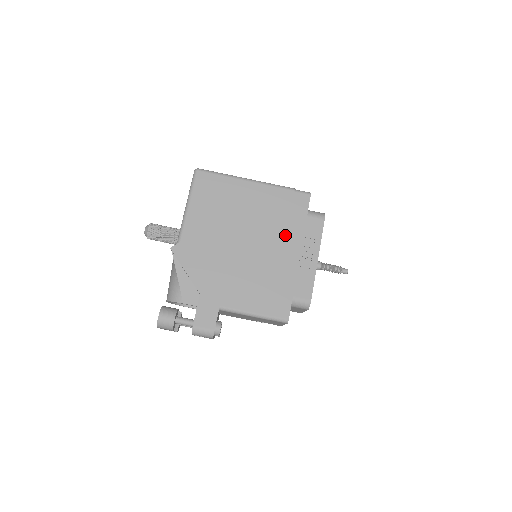
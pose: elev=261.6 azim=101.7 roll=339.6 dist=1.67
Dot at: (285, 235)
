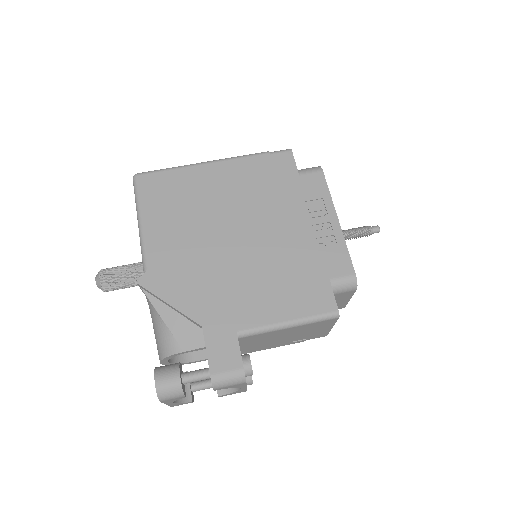
Dot at: (283, 207)
